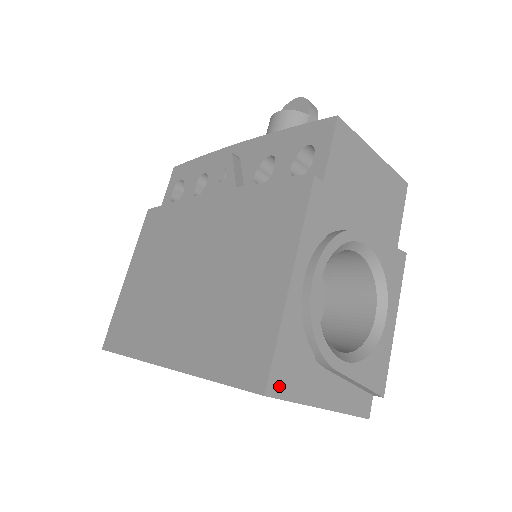
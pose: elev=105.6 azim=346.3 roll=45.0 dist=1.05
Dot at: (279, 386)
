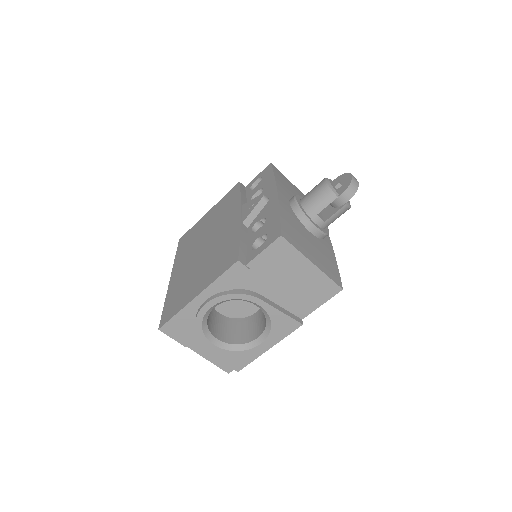
Dot at: (169, 331)
